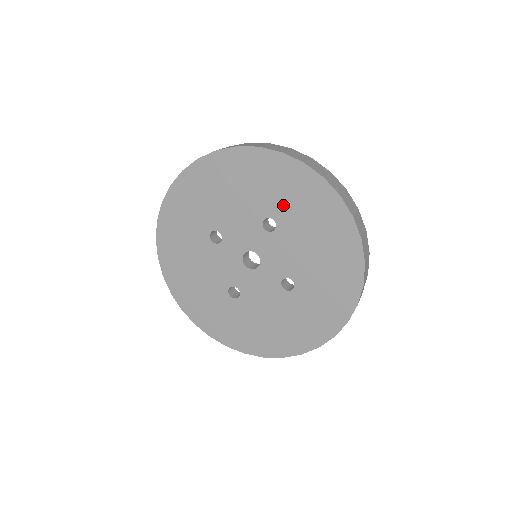
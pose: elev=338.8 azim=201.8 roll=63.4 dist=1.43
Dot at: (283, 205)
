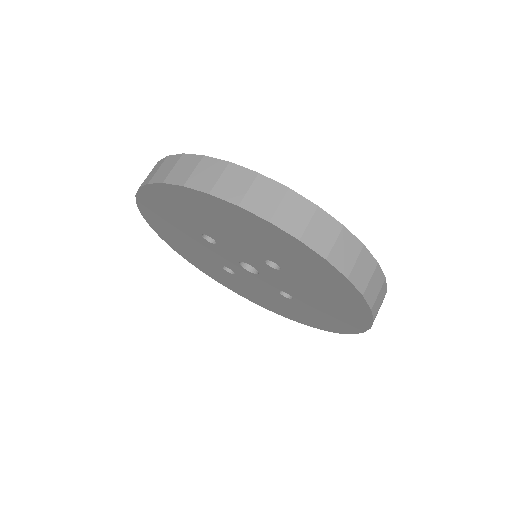
Dot at: (292, 265)
